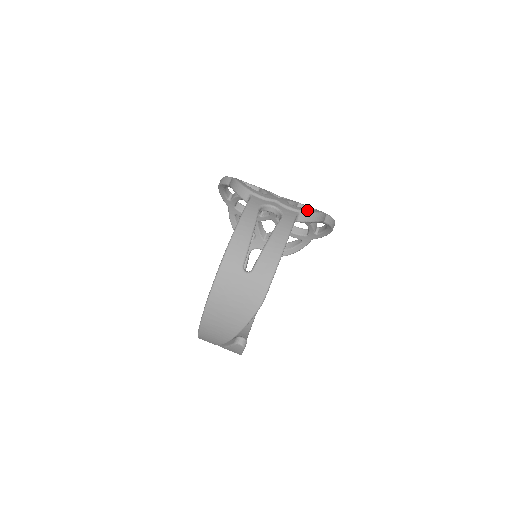
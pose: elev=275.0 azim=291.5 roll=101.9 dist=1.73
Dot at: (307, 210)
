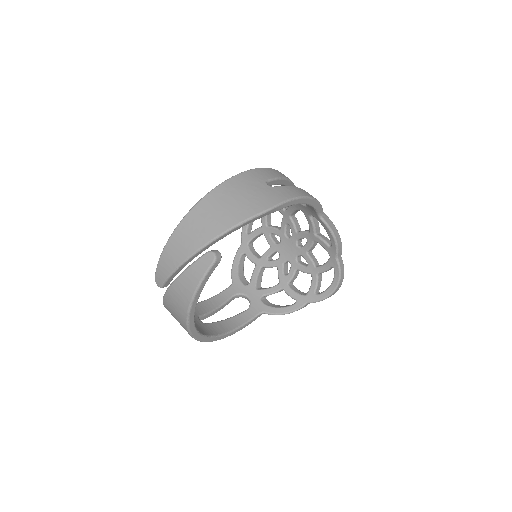
Dot at: (332, 223)
